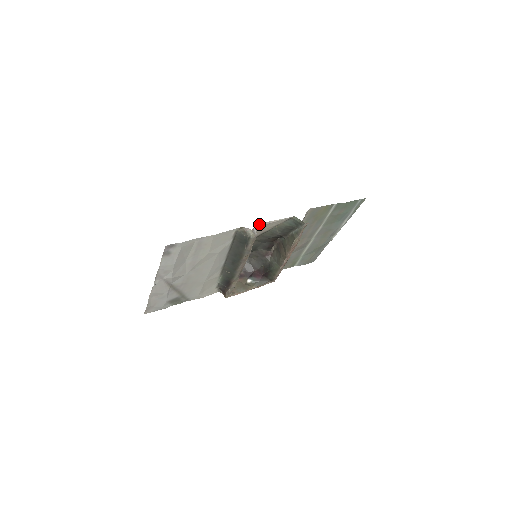
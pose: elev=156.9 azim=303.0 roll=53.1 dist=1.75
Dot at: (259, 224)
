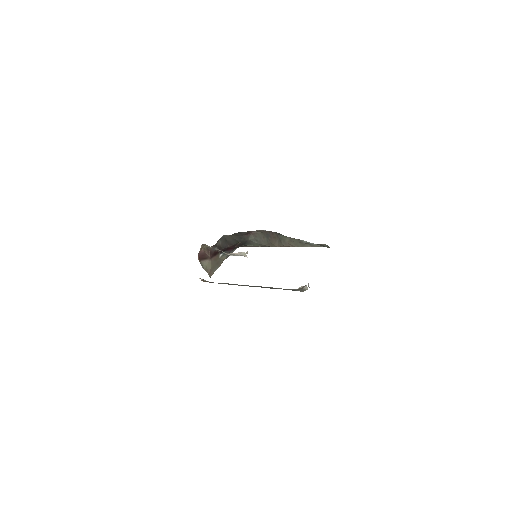
Dot at: occluded
